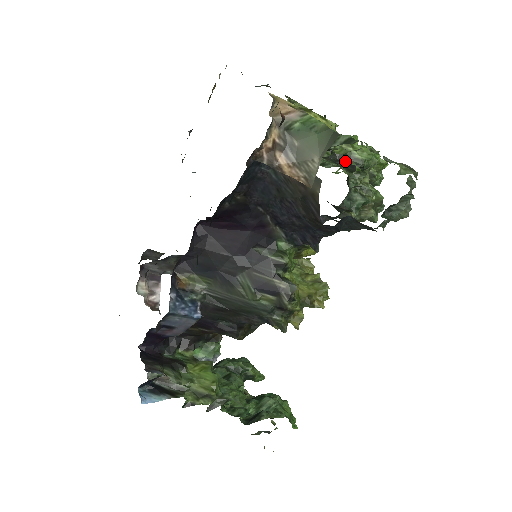
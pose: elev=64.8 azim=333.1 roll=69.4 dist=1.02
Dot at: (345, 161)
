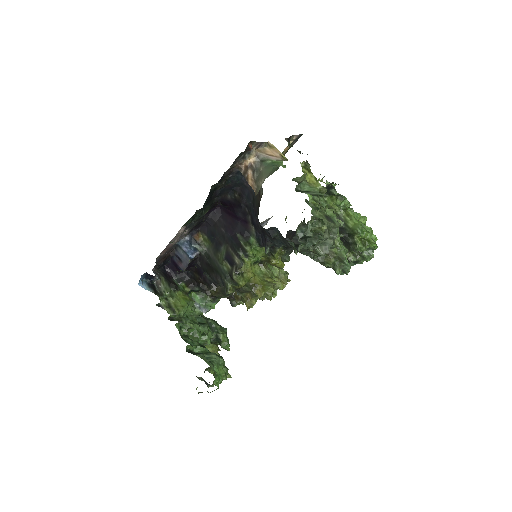
Dot at: occluded
